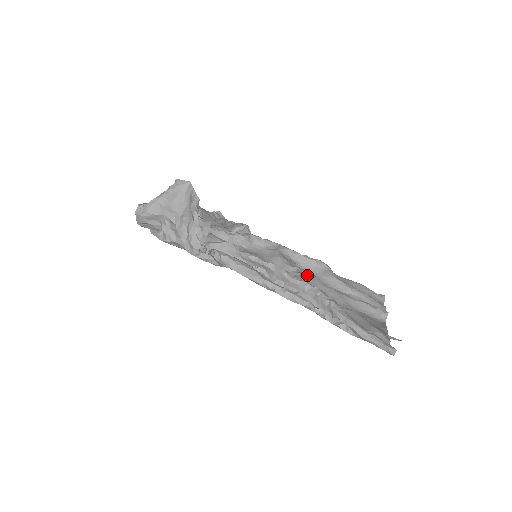
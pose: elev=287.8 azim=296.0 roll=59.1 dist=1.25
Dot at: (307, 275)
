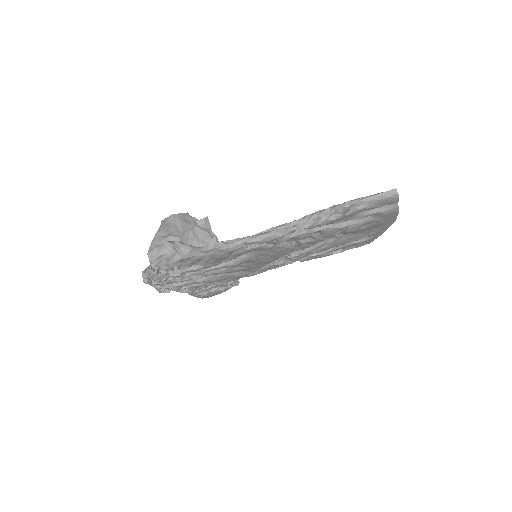
Dot at: occluded
